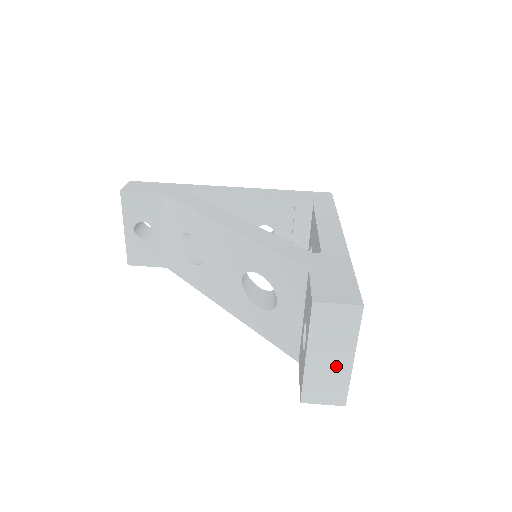
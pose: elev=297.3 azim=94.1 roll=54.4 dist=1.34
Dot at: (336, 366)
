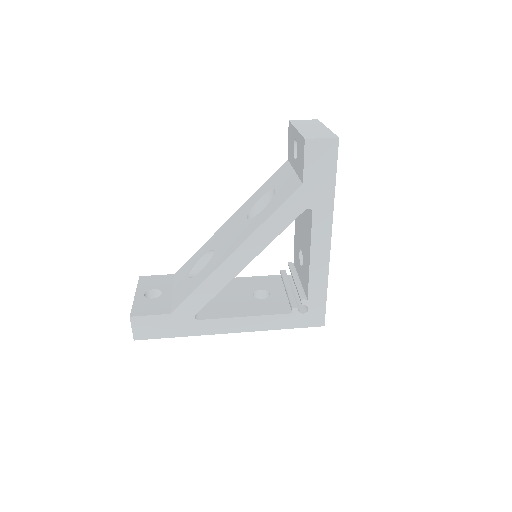
Dot at: (318, 130)
